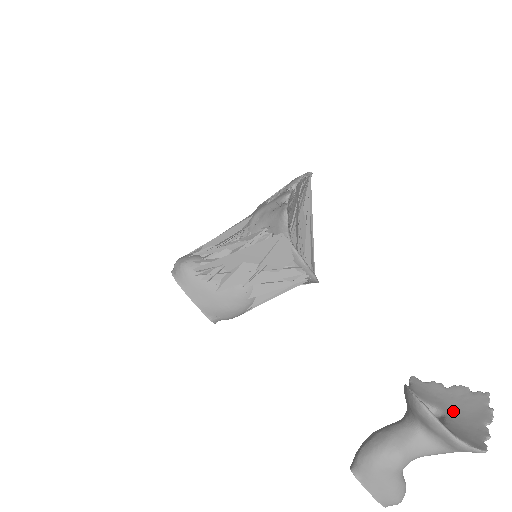
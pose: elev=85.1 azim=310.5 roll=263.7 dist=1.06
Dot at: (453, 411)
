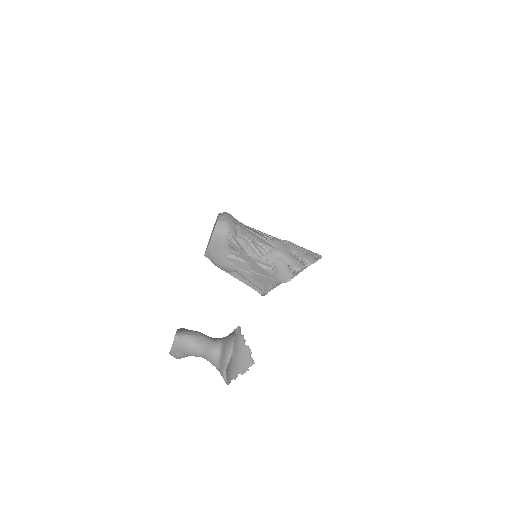
Dot at: (236, 356)
